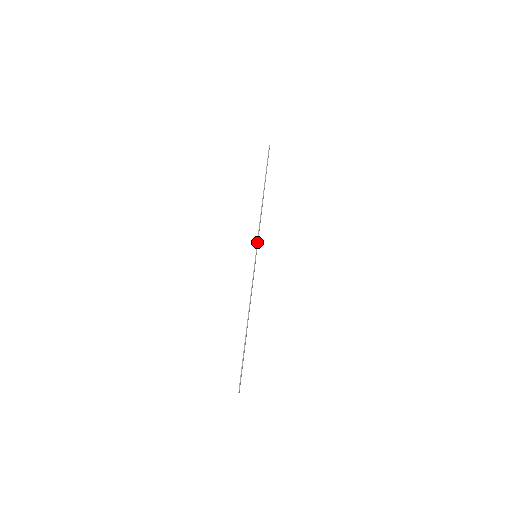
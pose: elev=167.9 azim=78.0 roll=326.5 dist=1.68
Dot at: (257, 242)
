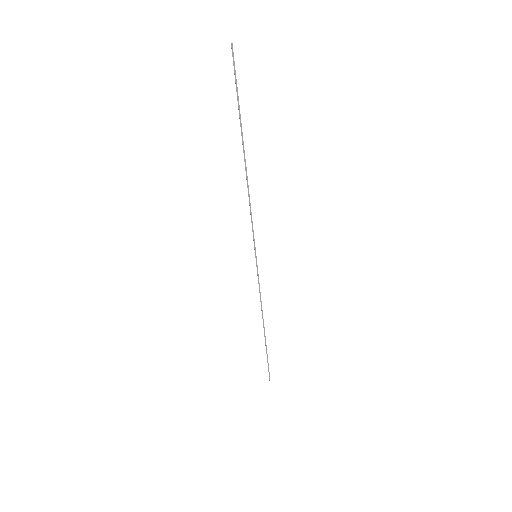
Dot at: (253, 239)
